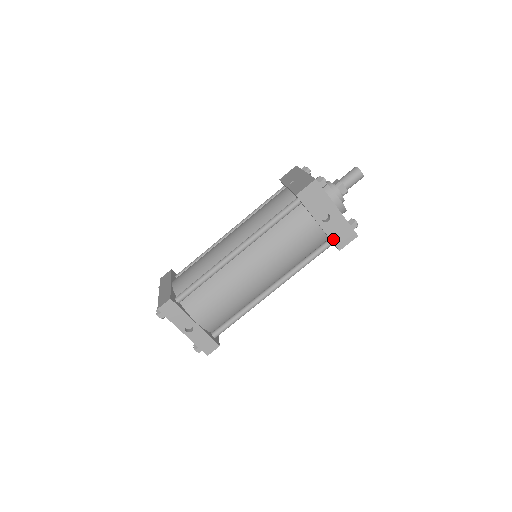
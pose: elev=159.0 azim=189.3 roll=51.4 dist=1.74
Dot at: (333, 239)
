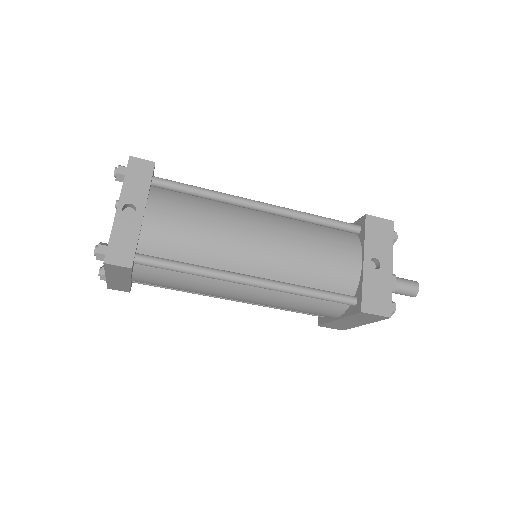
Dot at: (365, 292)
